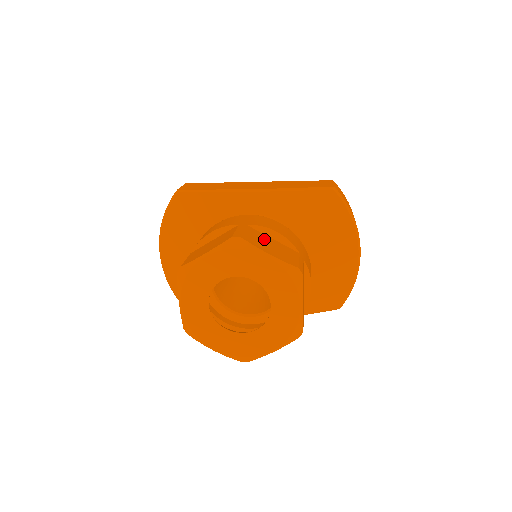
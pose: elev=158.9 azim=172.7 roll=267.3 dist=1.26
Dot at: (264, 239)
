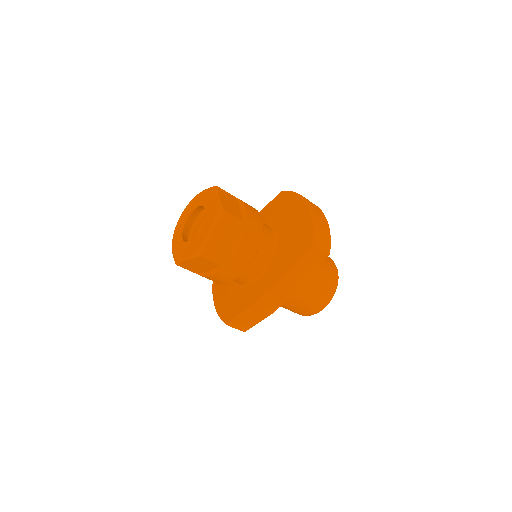
Dot at: occluded
